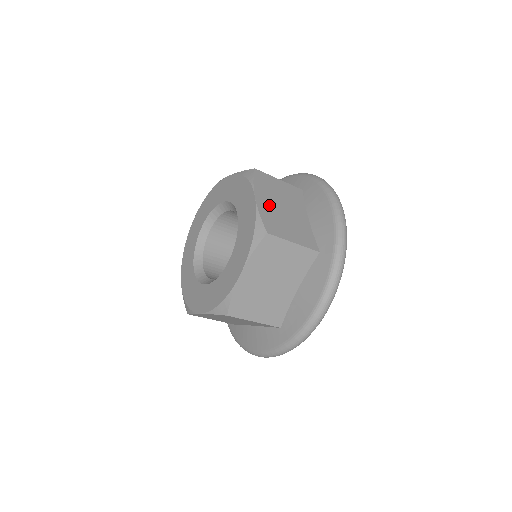
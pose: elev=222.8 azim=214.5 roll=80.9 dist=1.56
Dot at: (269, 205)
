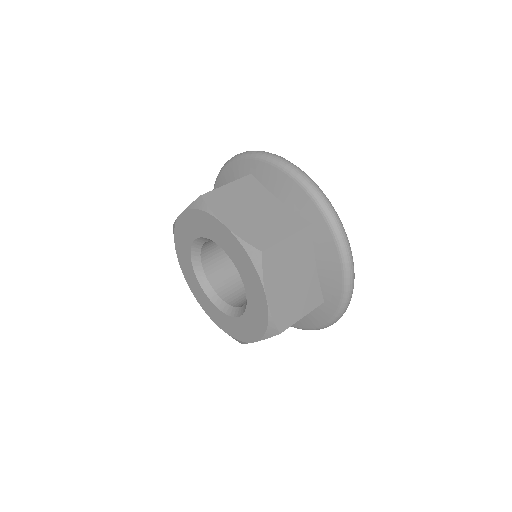
Dot at: (241, 221)
